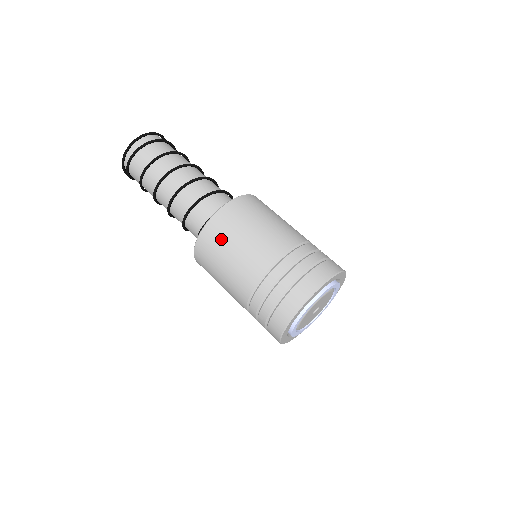
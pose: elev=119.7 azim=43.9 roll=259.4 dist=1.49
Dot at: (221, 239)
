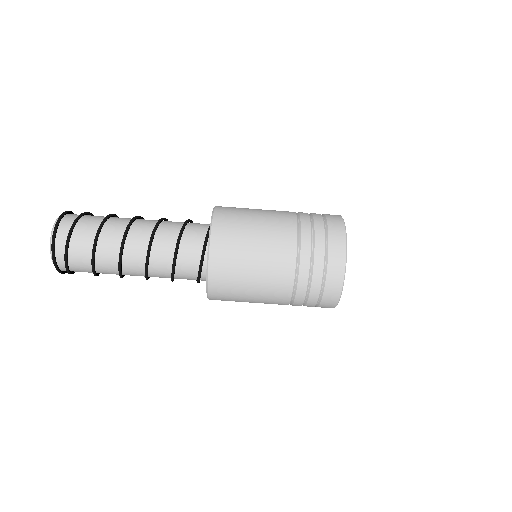
Dot at: (232, 283)
